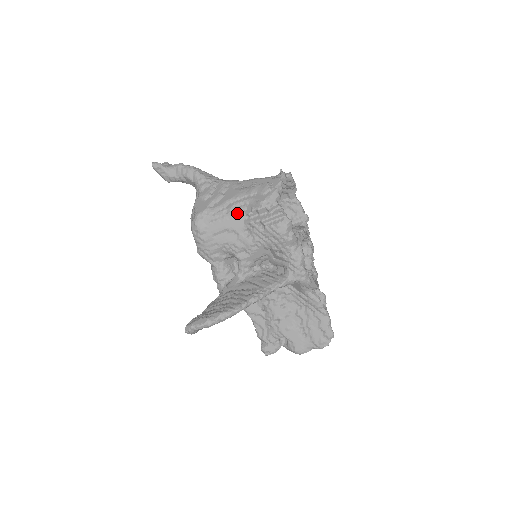
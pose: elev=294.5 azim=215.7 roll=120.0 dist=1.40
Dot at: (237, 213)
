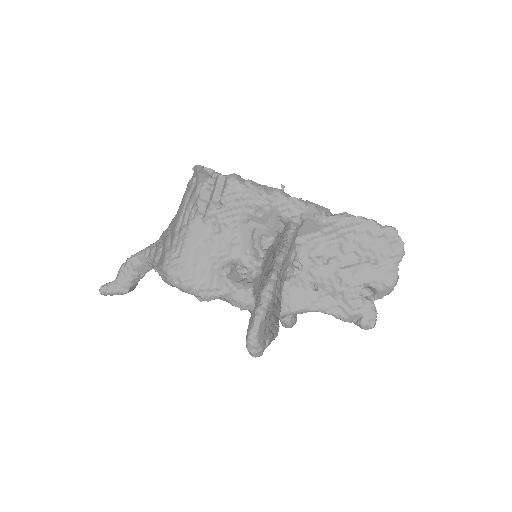
Dot at: (190, 224)
